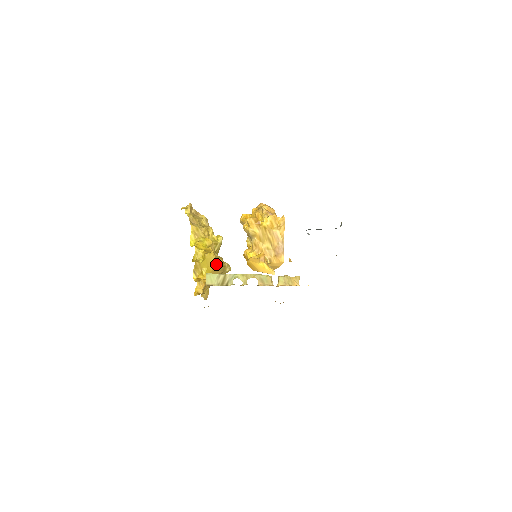
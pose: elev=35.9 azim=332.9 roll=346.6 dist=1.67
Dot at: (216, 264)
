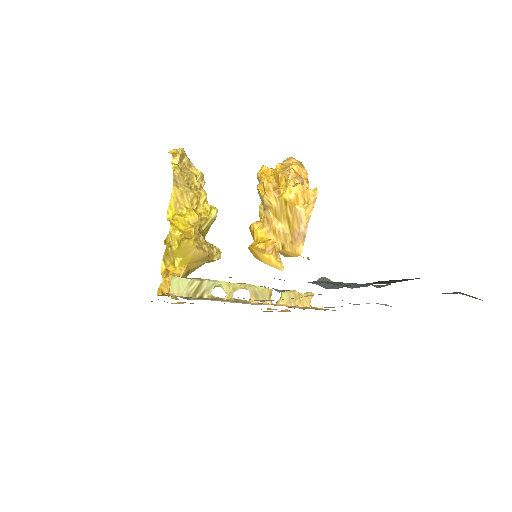
Dot at: (197, 254)
